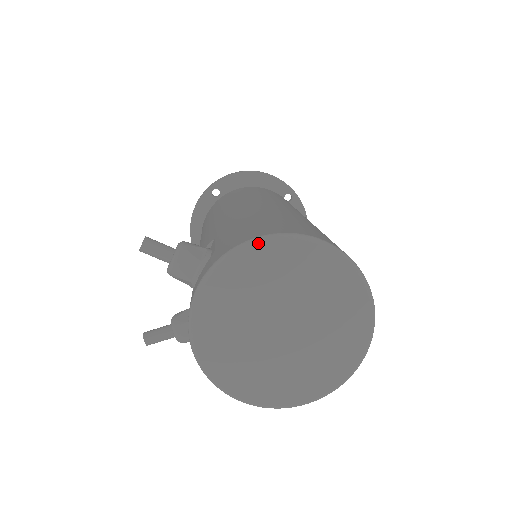
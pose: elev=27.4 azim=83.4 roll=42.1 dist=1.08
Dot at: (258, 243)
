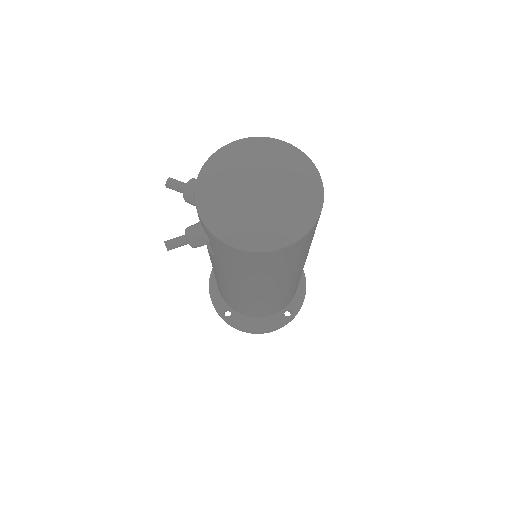
Dot at: (238, 141)
